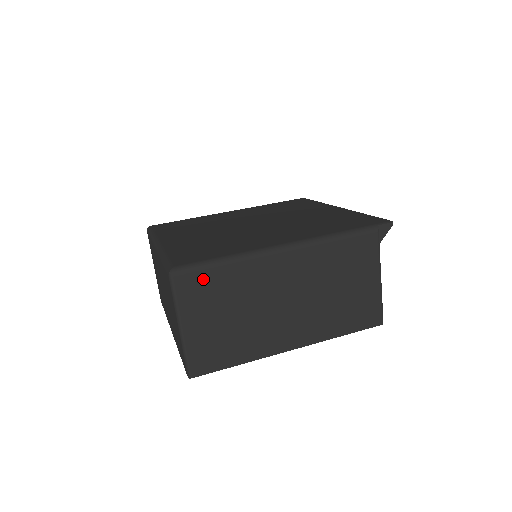
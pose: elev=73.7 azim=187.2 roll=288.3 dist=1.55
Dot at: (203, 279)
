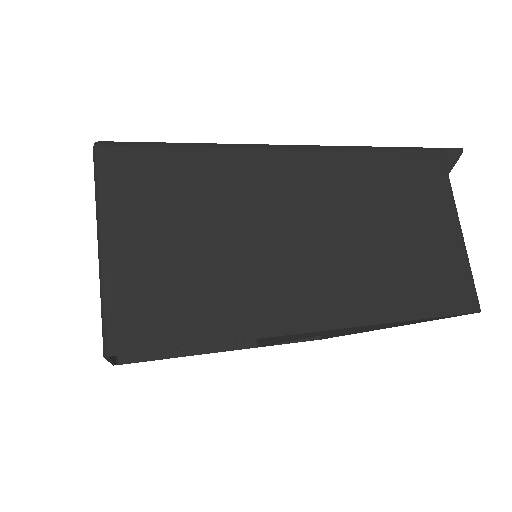
Dot at: (154, 164)
